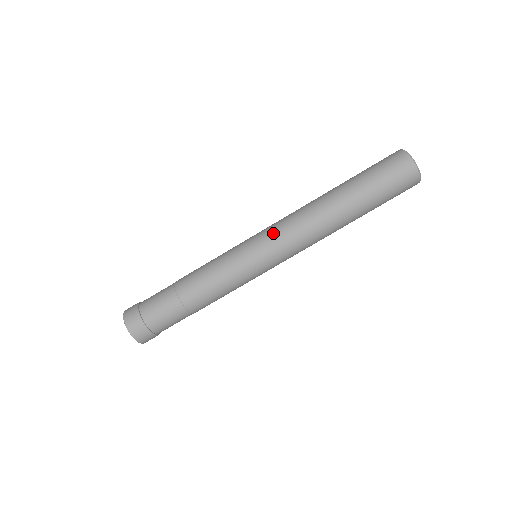
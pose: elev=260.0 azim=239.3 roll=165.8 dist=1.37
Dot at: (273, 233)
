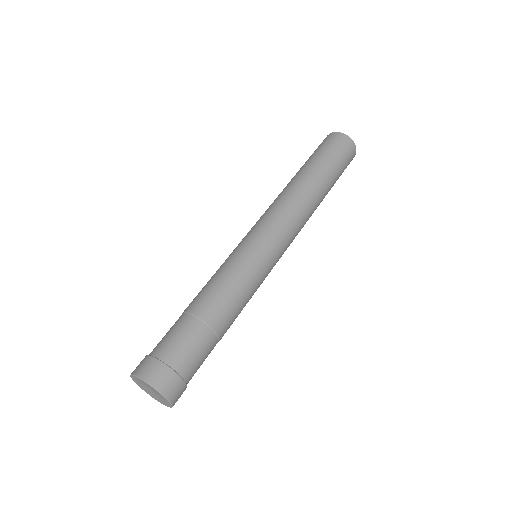
Dot at: (273, 224)
